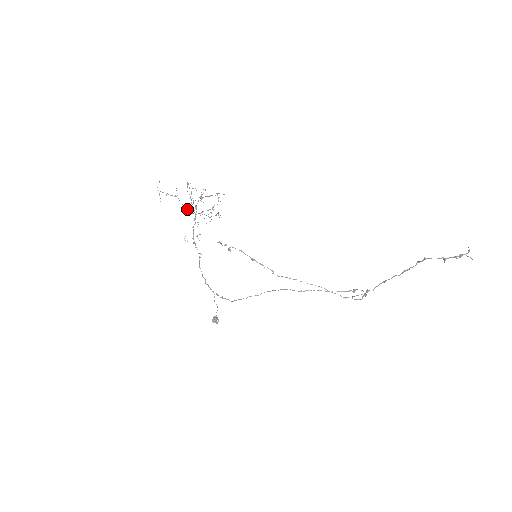
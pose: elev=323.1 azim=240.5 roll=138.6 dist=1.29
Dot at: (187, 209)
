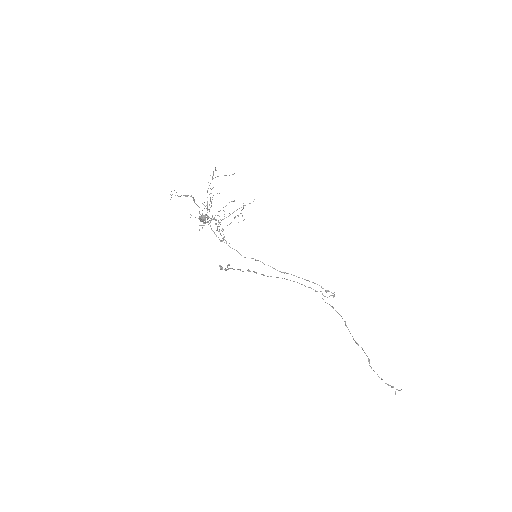
Dot at: (199, 225)
